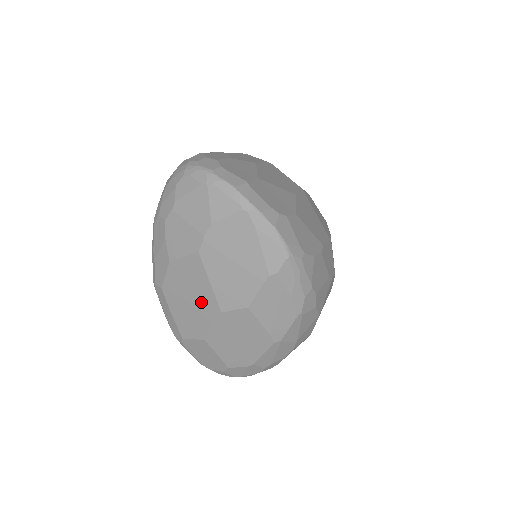
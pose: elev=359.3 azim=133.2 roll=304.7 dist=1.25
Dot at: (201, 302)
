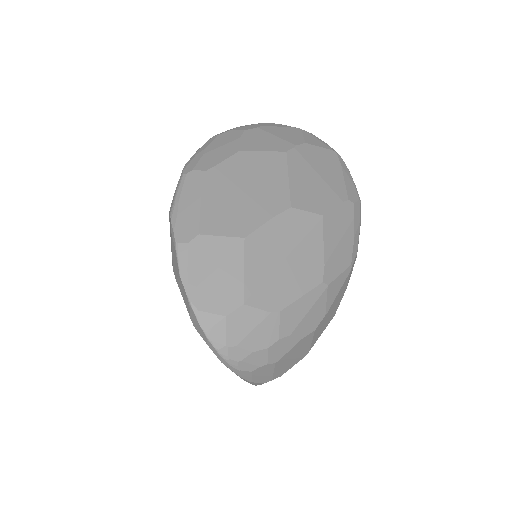
Dot at: (265, 193)
